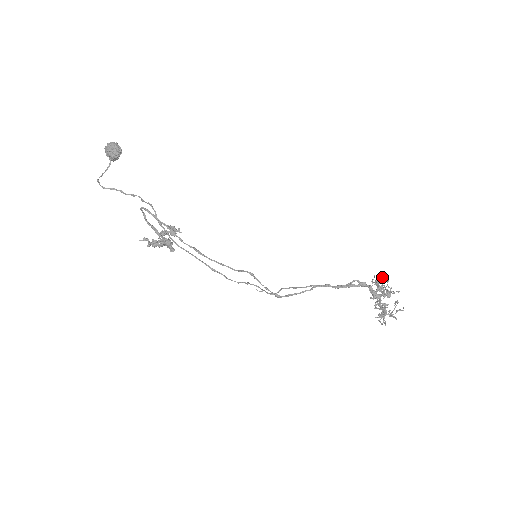
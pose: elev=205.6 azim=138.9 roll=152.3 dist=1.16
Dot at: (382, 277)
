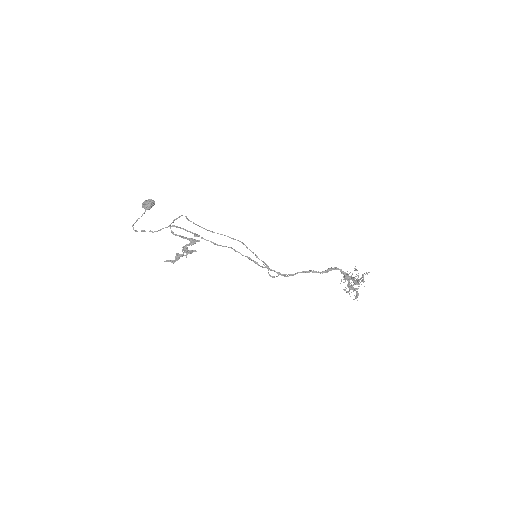
Dot at: occluded
